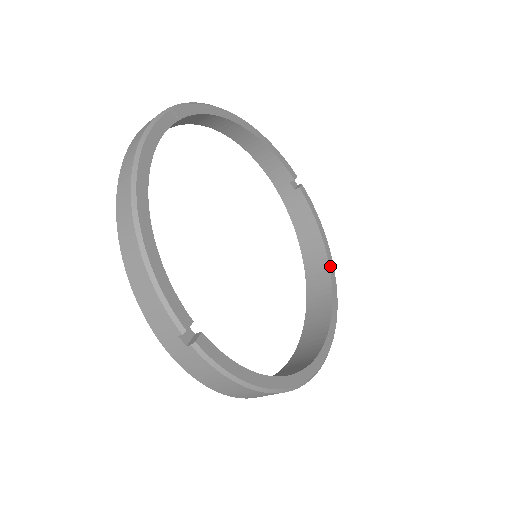
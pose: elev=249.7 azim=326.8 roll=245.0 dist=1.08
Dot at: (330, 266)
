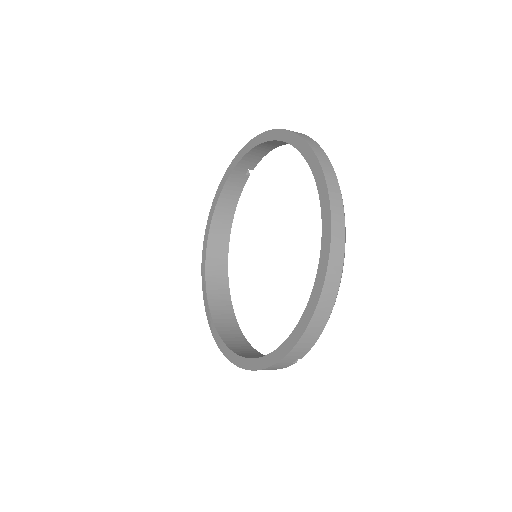
Dot at: (229, 237)
